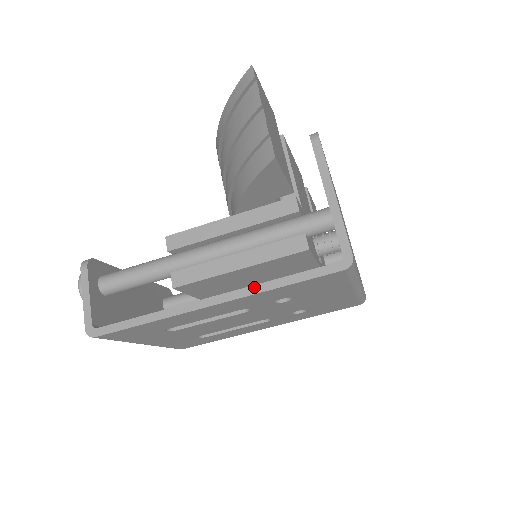
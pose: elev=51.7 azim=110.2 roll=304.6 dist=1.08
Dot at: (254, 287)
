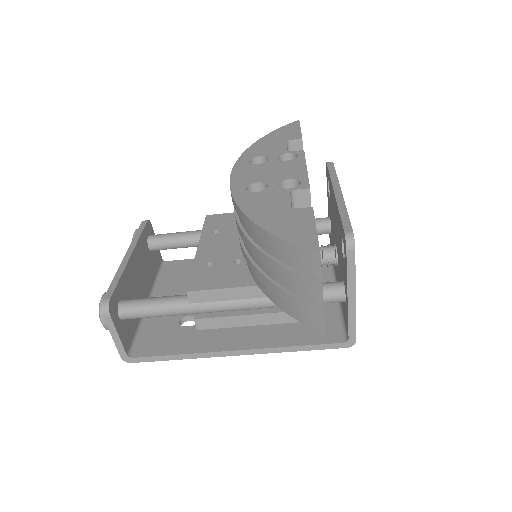
Dot at: (274, 349)
